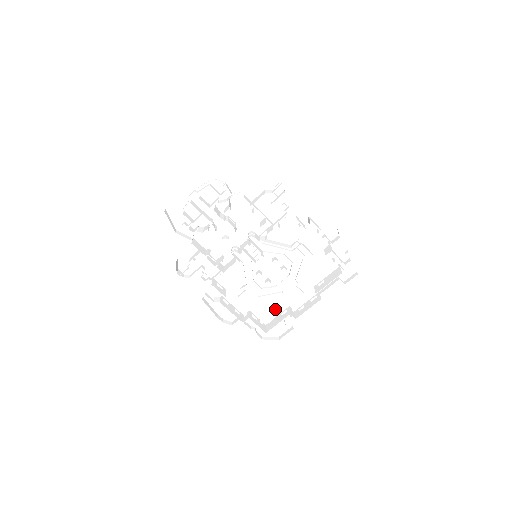
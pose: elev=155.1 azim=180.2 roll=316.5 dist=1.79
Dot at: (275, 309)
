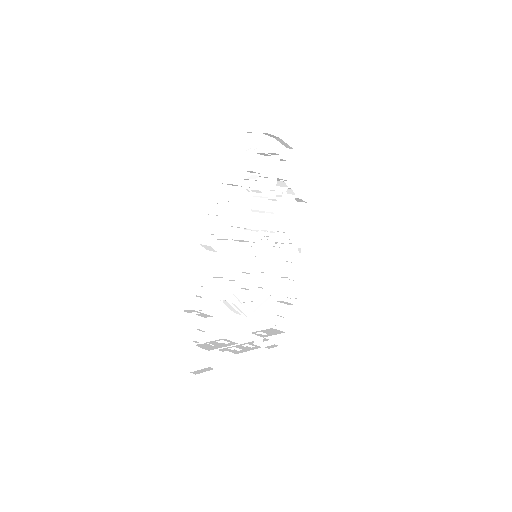
Dot at: (214, 331)
